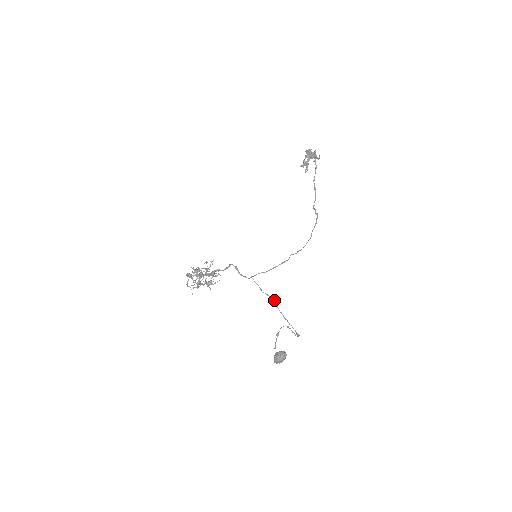
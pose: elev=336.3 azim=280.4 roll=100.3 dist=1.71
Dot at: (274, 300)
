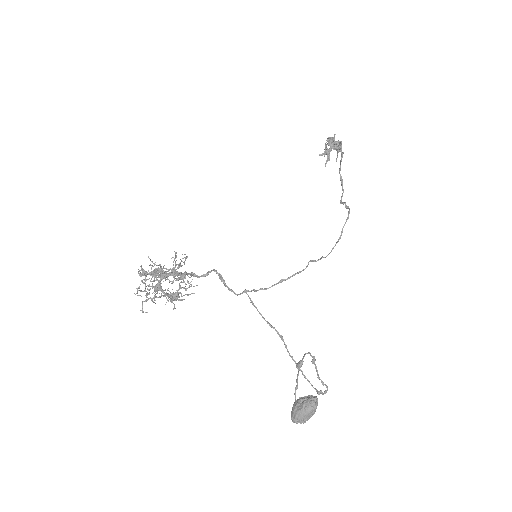
Dot at: occluded
